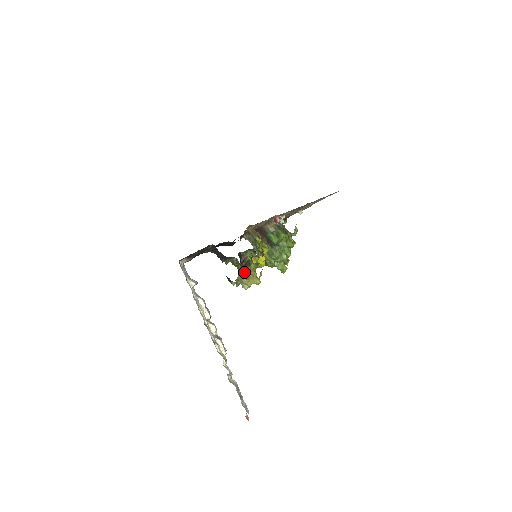
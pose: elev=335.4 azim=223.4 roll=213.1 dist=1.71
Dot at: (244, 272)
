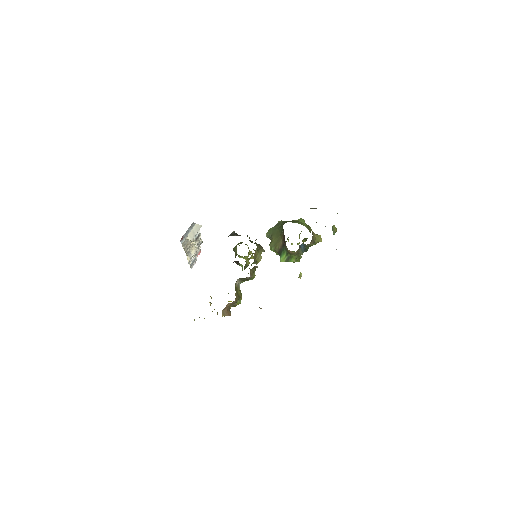
Dot at: occluded
